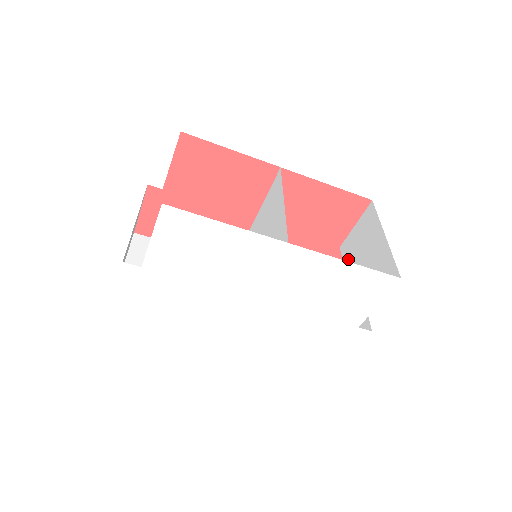
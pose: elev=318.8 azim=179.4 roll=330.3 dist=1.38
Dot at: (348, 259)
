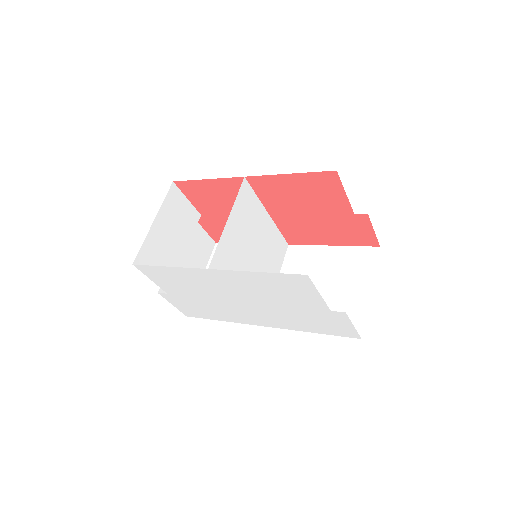
Dot at: occluded
